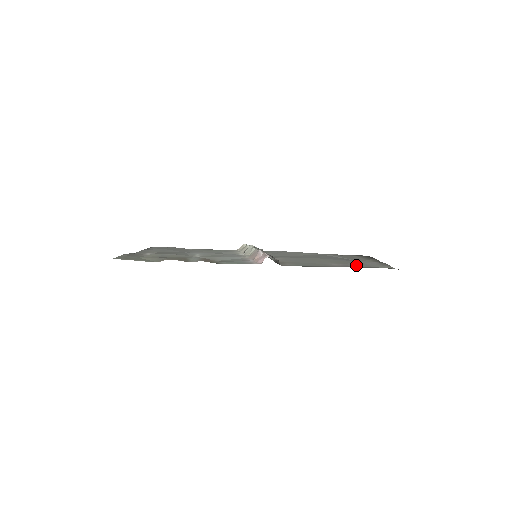
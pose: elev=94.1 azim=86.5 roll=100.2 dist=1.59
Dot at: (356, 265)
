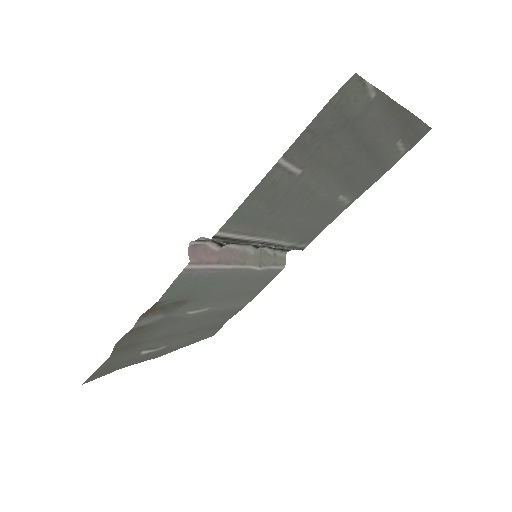
Dot at: (332, 142)
